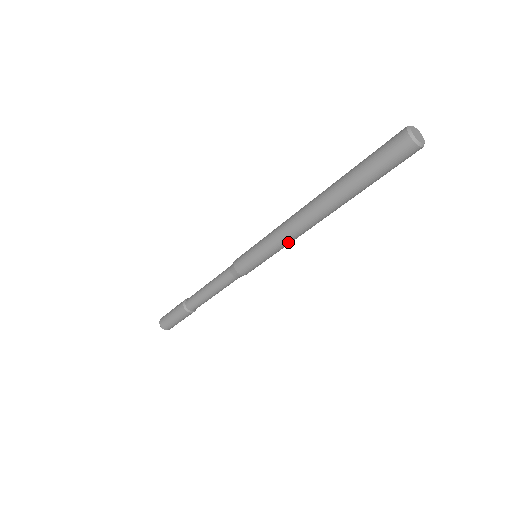
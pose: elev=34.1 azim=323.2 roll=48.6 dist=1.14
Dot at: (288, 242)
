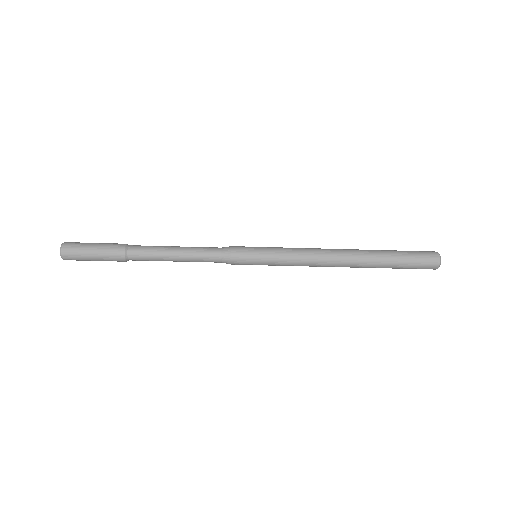
Dot at: (300, 265)
